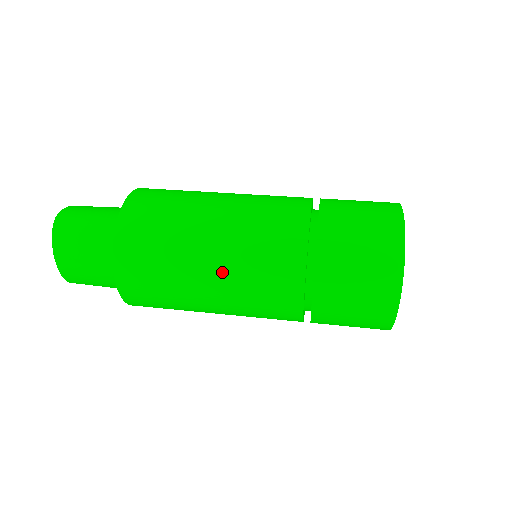
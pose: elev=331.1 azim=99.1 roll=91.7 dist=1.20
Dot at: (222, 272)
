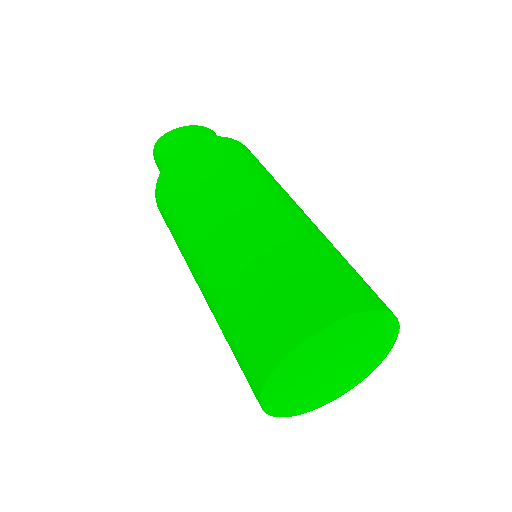
Dot at: occluded
